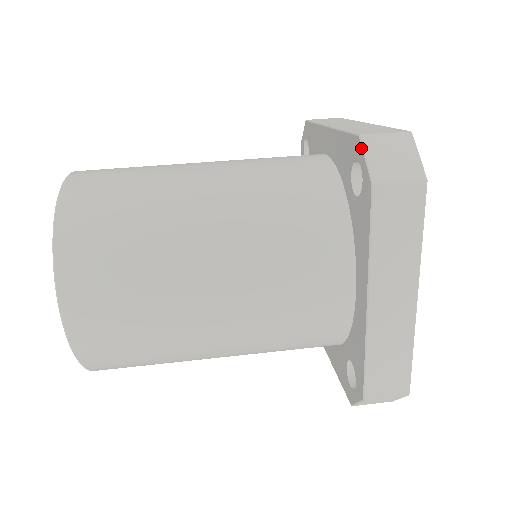
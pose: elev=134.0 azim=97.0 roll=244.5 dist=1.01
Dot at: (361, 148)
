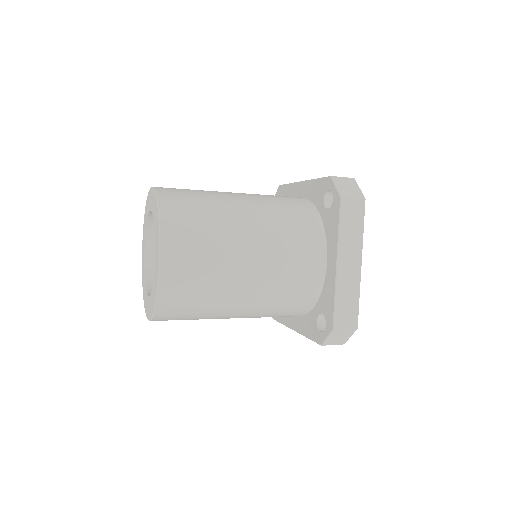
Dot at: (332, 182)
